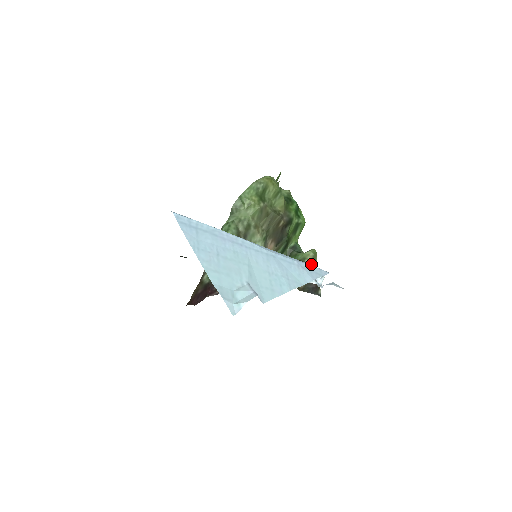
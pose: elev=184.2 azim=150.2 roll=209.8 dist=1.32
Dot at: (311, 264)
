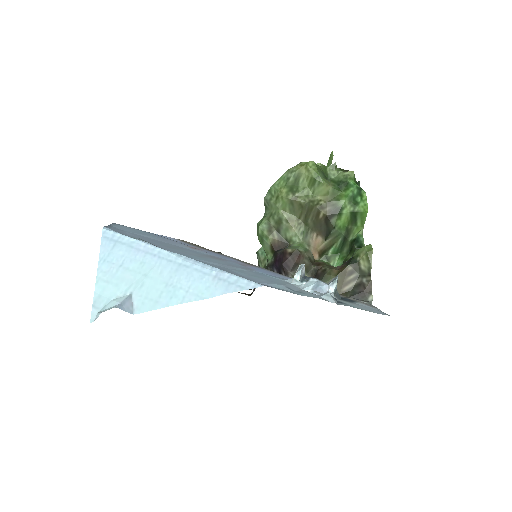
Dot at: (363, 263)
